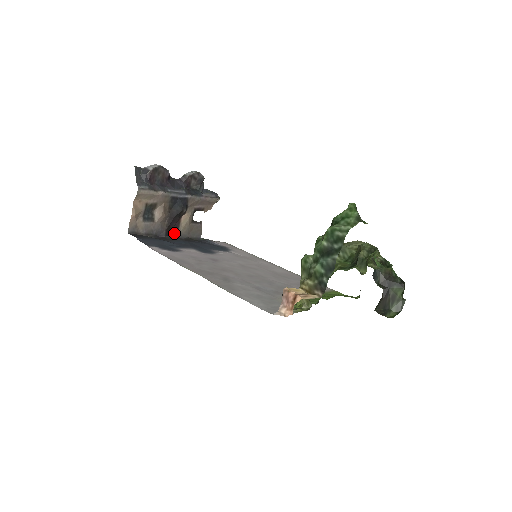
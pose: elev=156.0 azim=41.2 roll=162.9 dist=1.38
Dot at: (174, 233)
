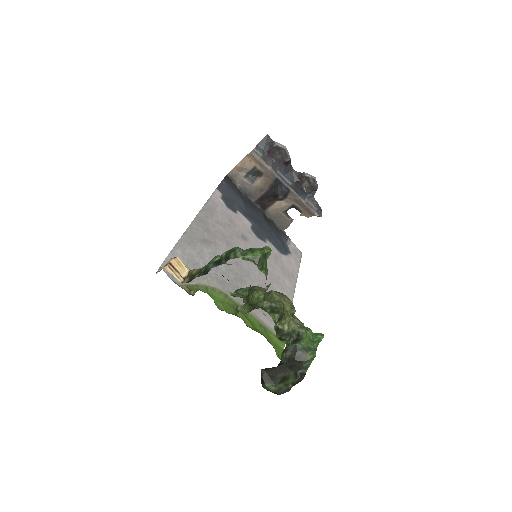
Dot at: (263, 207)
